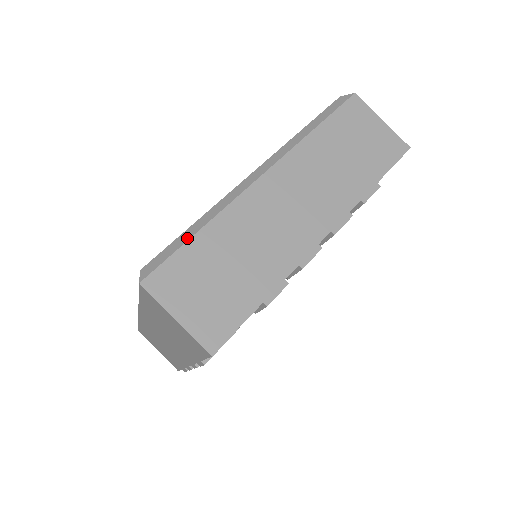
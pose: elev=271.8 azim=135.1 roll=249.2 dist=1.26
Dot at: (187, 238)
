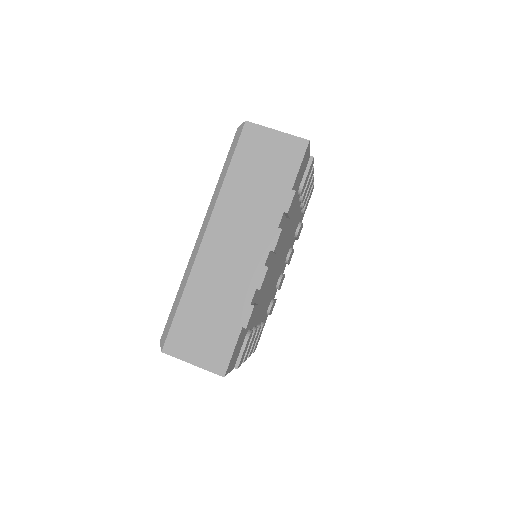
Dot at: occluded
